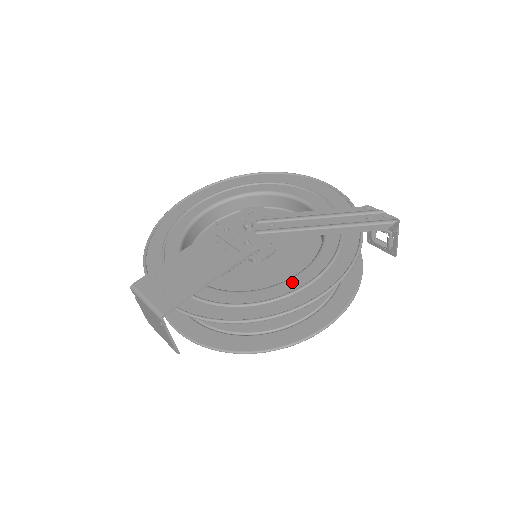
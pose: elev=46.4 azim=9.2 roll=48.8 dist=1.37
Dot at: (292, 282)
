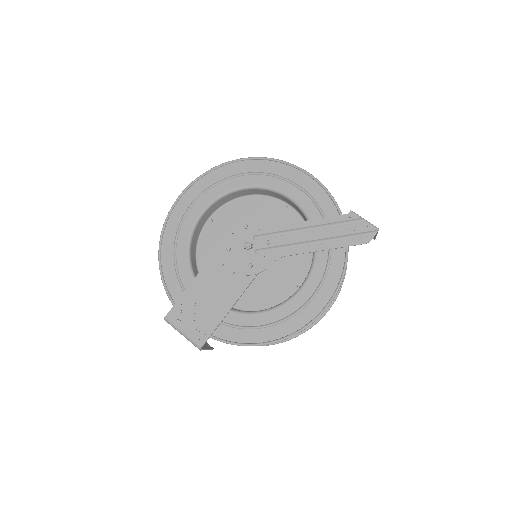
Dot at: (295, 301)
